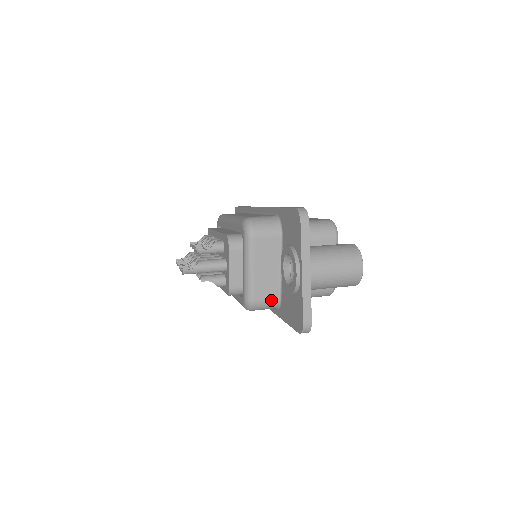
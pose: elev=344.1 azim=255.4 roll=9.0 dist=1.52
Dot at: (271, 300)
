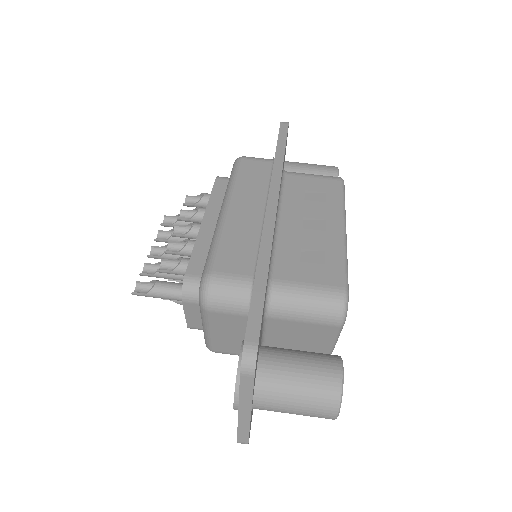
Dot at: (236, 354)
